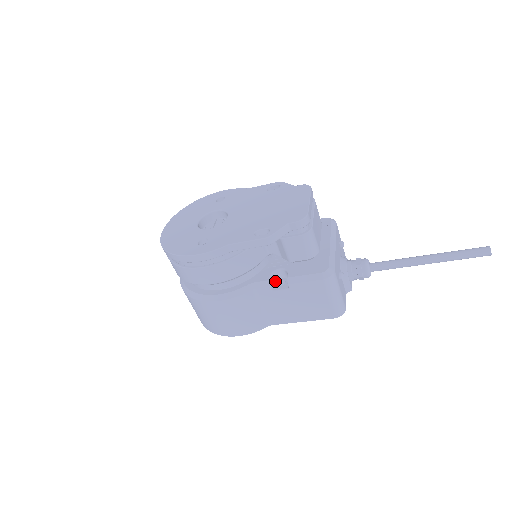
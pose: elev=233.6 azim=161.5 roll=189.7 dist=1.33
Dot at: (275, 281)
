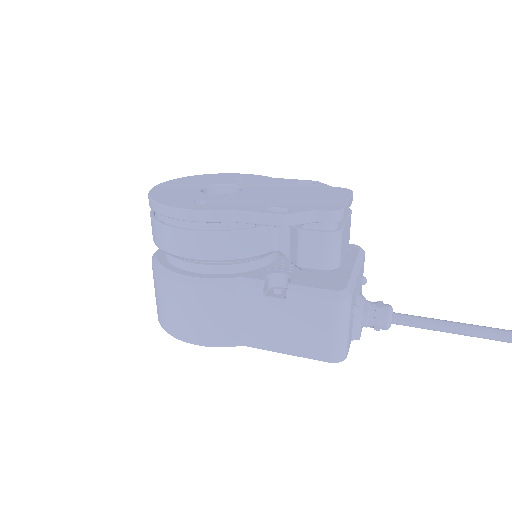
Dot at: (270, 287)
